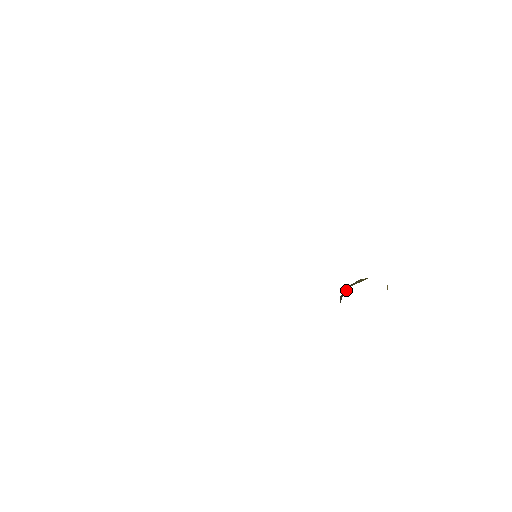
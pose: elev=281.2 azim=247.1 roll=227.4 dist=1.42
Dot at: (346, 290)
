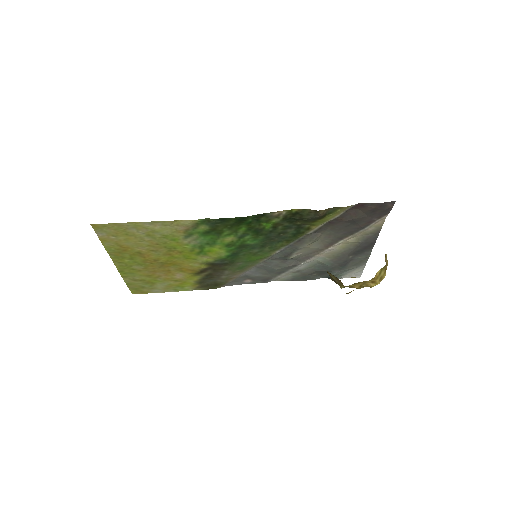
Dot at: occluded
